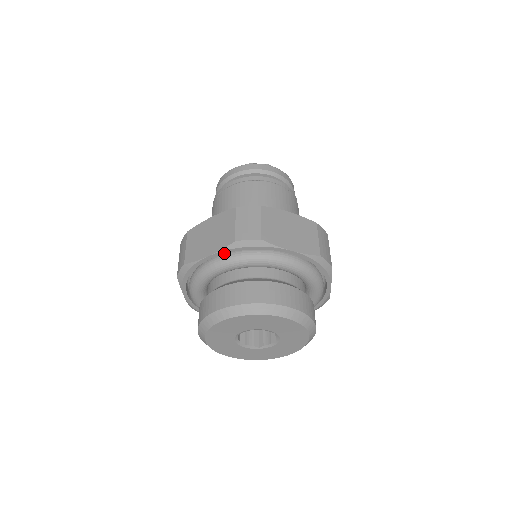
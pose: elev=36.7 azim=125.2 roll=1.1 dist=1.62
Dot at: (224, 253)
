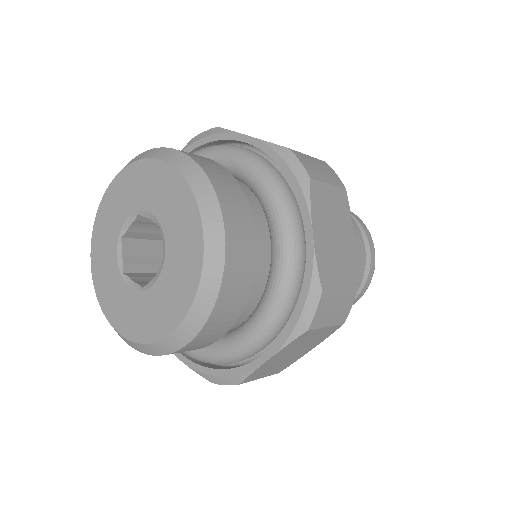
Dot at: occluded
